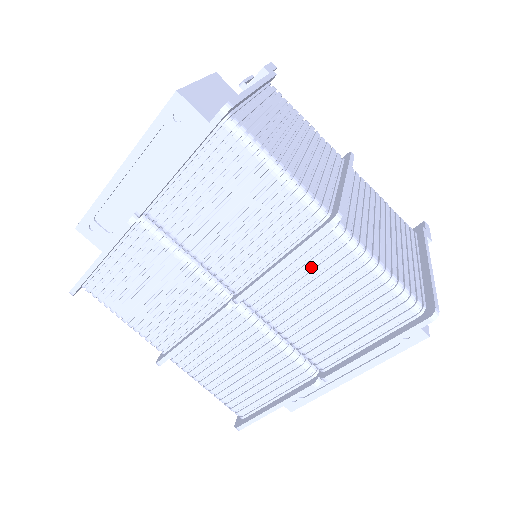
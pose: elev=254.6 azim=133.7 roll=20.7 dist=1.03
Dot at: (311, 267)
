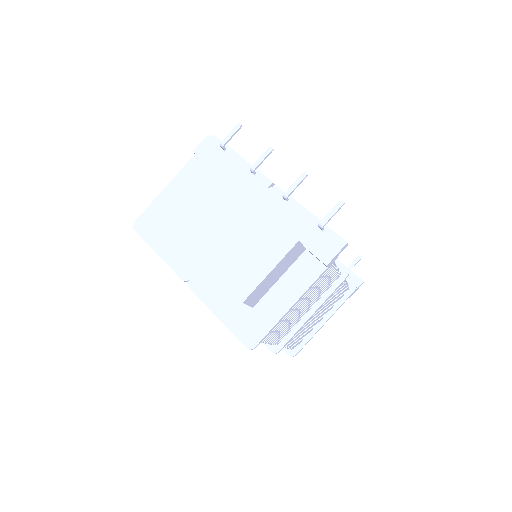
Dot at: occluded
